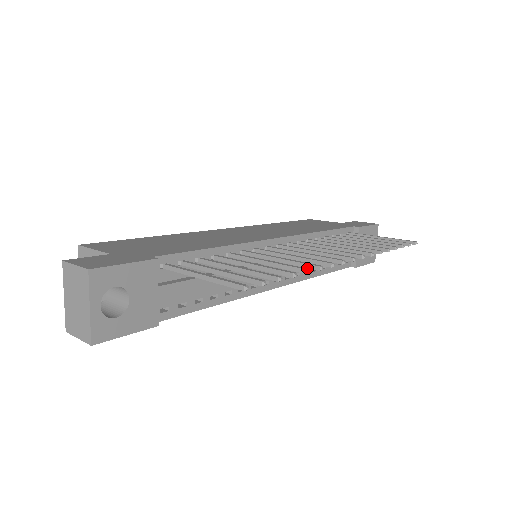
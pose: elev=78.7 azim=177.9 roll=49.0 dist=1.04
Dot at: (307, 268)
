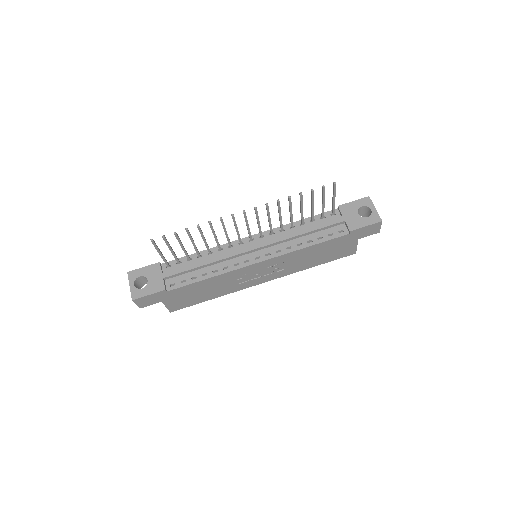
Dot at: (289, 246)
